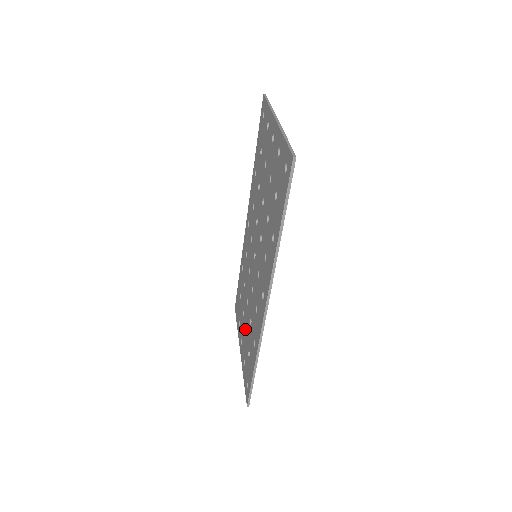
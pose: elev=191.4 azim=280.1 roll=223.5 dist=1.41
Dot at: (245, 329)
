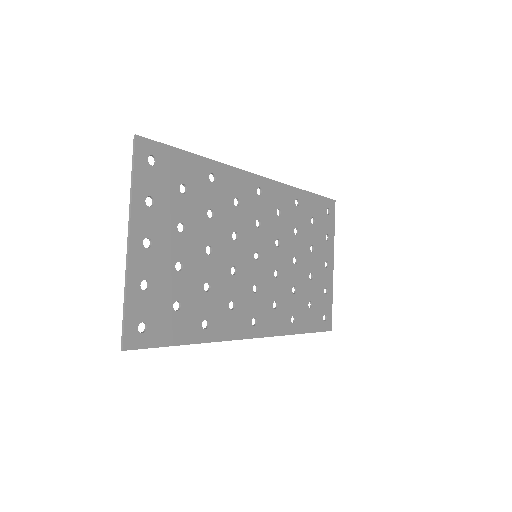
Dot at: (309, 272)
